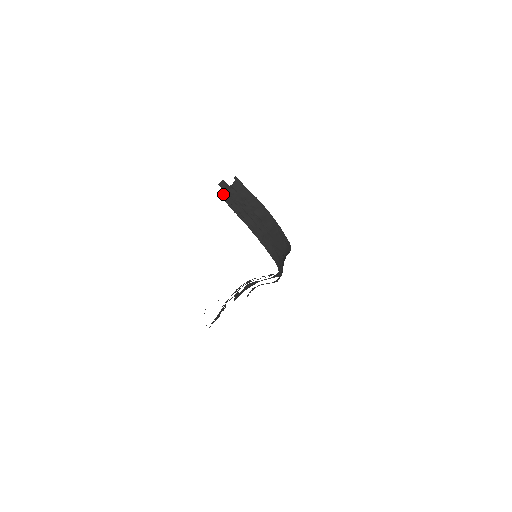
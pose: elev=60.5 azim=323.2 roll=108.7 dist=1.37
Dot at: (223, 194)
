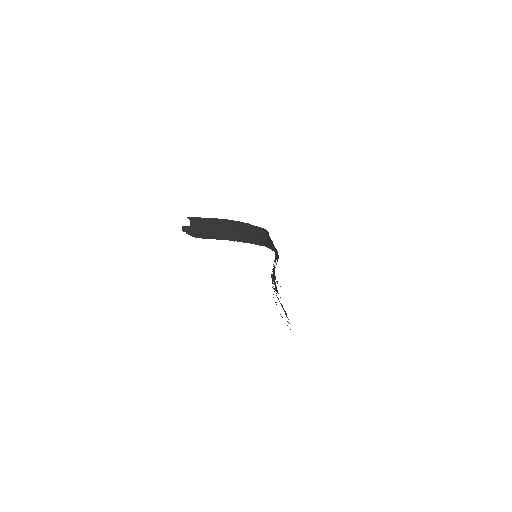
Dot at: (191, 235)
